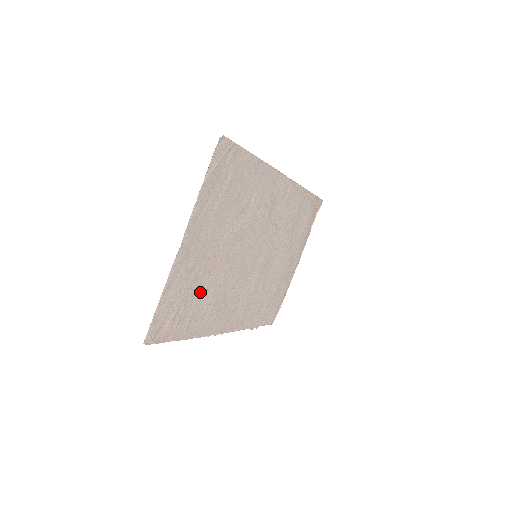
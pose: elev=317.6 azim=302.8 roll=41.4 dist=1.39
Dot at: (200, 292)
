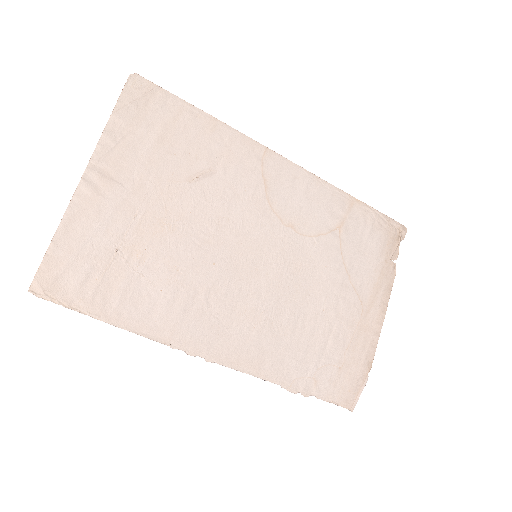
Dot at: (136, 262)
